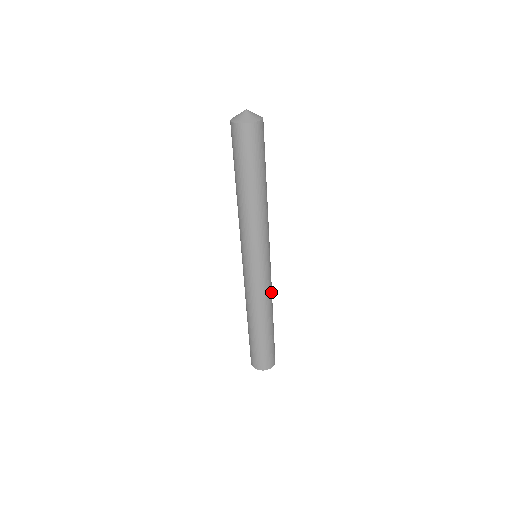
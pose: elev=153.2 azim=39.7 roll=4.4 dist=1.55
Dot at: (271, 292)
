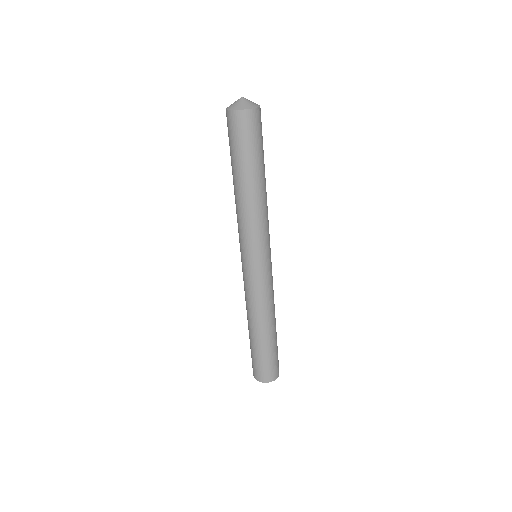
Dot at: (272, 297)
